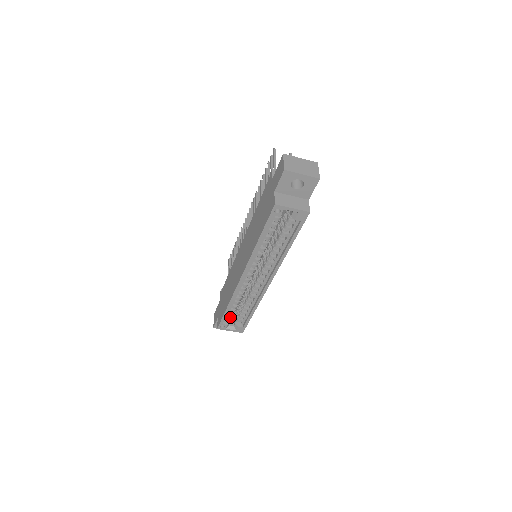
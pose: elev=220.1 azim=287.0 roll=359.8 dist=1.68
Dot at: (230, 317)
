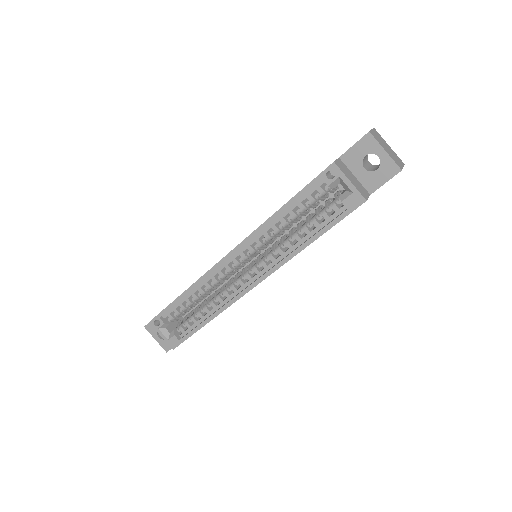
Dot at: (174, 316)
